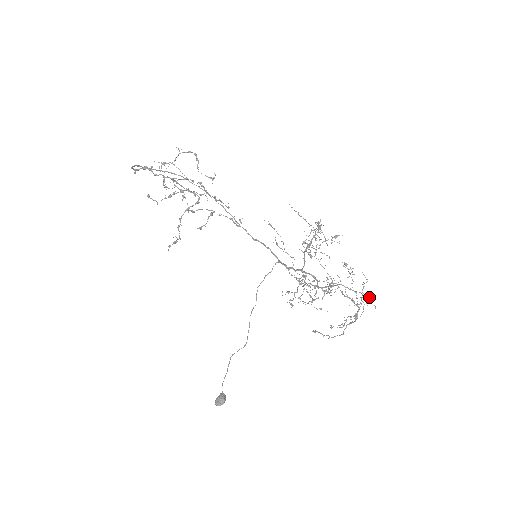
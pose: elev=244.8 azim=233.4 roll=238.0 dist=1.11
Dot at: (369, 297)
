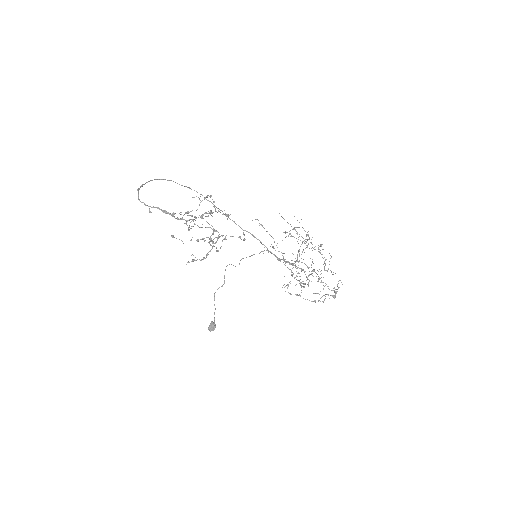
Dot at: (340, 280)
